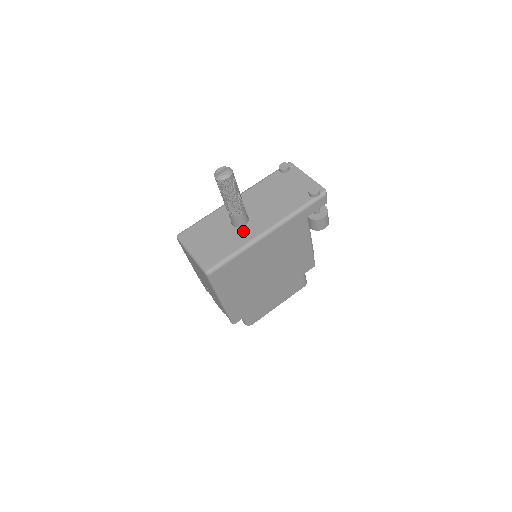
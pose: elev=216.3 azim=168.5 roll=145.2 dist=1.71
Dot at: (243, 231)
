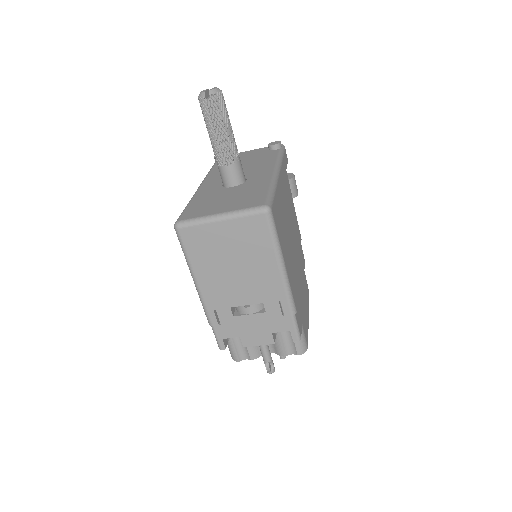
Dot at: (252, 181)
